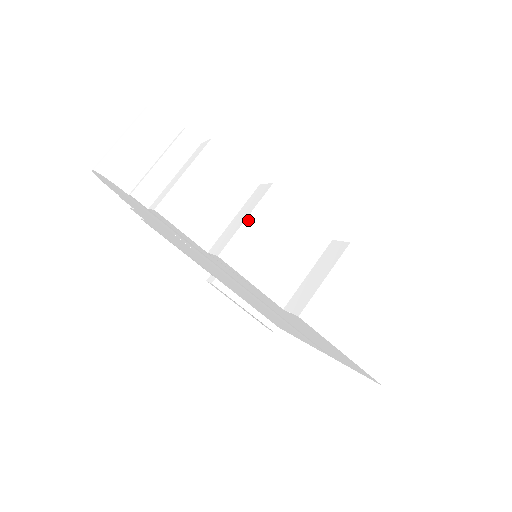
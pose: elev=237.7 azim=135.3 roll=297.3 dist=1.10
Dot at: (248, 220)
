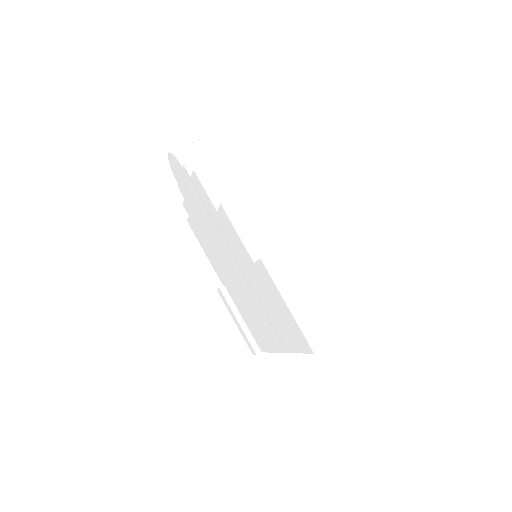
Dot at: (250, 192)
